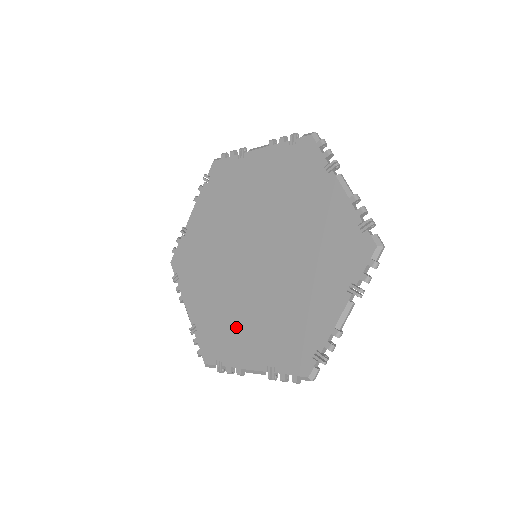
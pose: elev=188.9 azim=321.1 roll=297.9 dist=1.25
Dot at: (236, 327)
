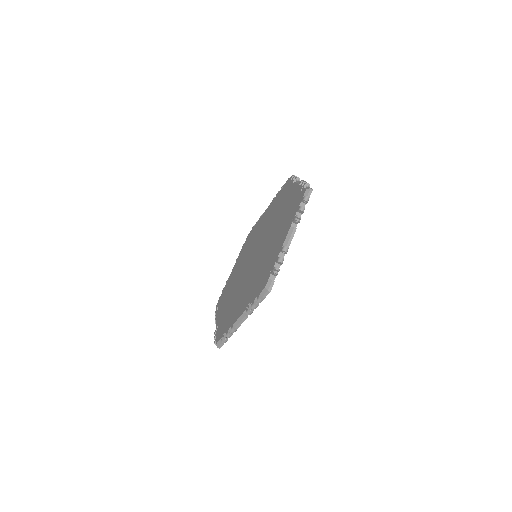
Dot at: (267, 260)
